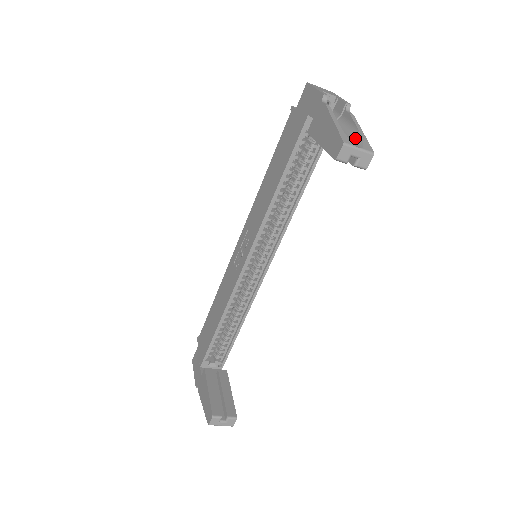
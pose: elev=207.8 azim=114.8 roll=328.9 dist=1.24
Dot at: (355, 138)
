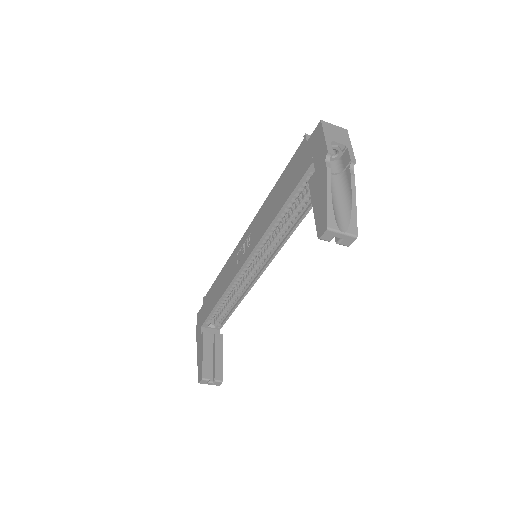
Dot at: (346, 212)
